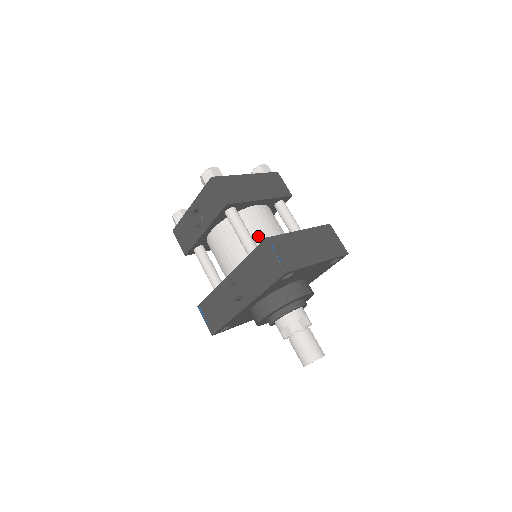
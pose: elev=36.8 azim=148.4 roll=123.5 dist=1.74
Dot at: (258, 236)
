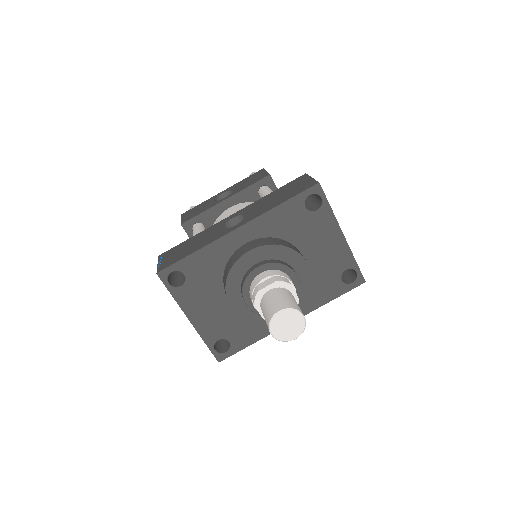
Dot at: occluded
